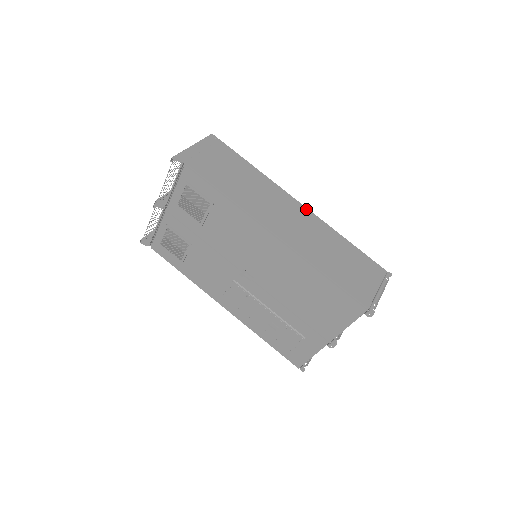
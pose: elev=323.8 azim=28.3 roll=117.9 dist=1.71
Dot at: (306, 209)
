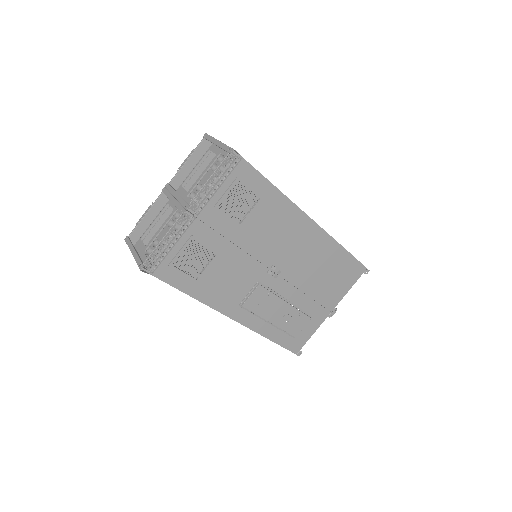
Dot at: occluded
